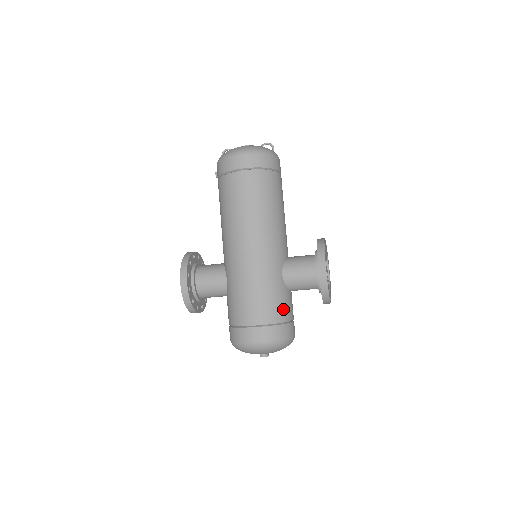
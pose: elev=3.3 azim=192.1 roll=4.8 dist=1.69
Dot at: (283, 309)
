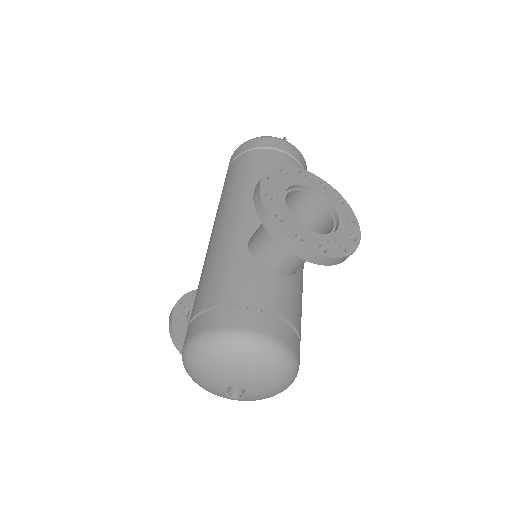
Dot at: (236, 287)
